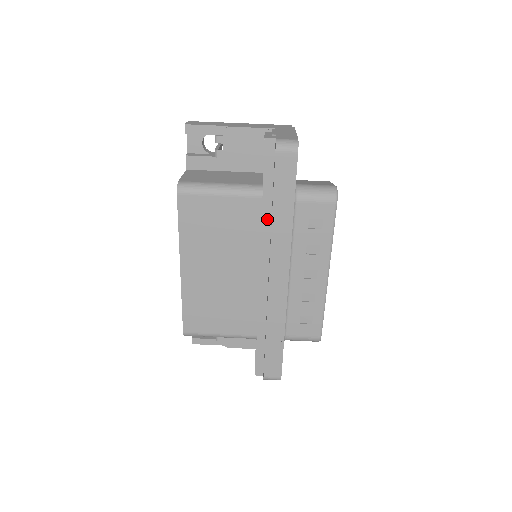
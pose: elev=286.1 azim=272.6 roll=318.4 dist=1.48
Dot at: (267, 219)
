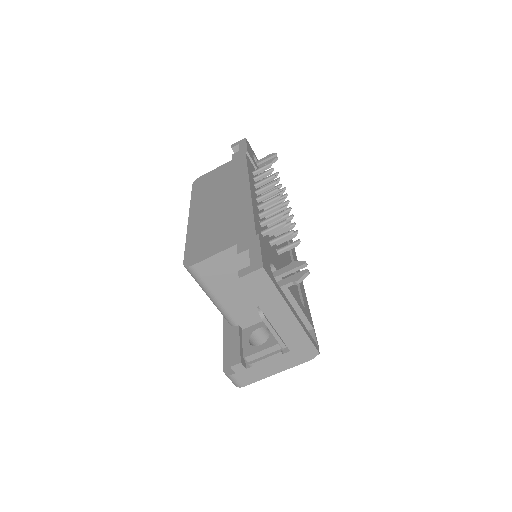
Dot at: occluded
